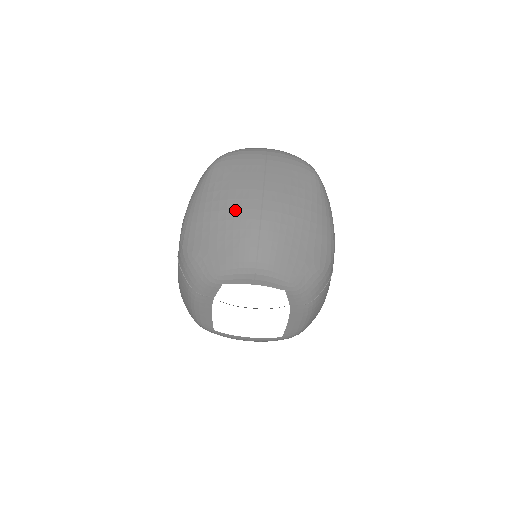
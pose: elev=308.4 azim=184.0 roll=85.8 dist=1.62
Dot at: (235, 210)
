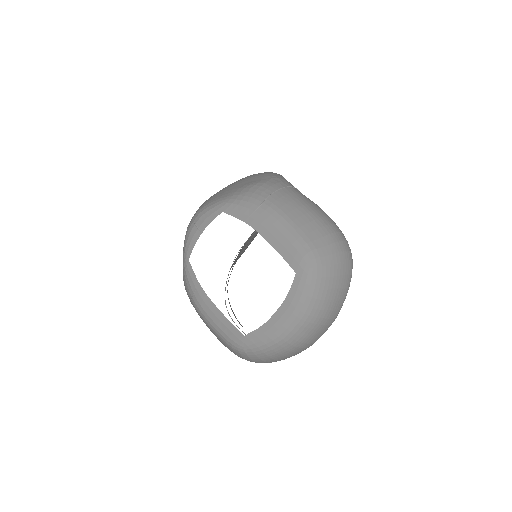
Dot at: occluded
